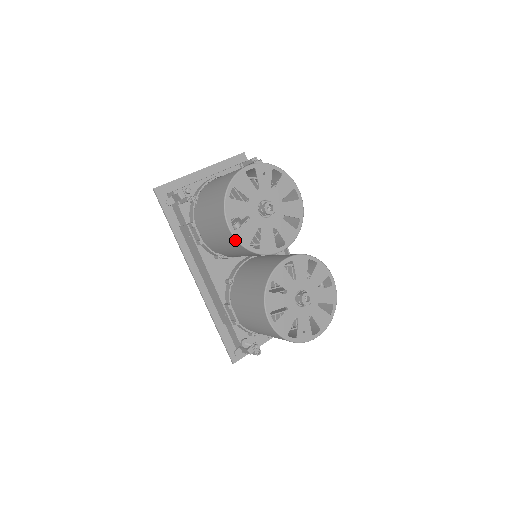
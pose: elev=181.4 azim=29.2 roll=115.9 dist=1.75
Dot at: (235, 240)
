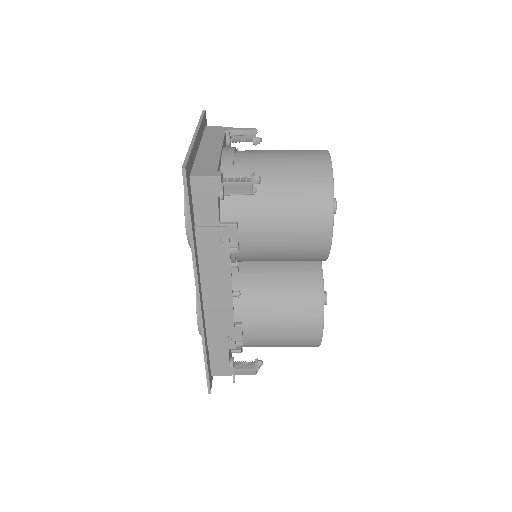
Dot at: (328, 249)
